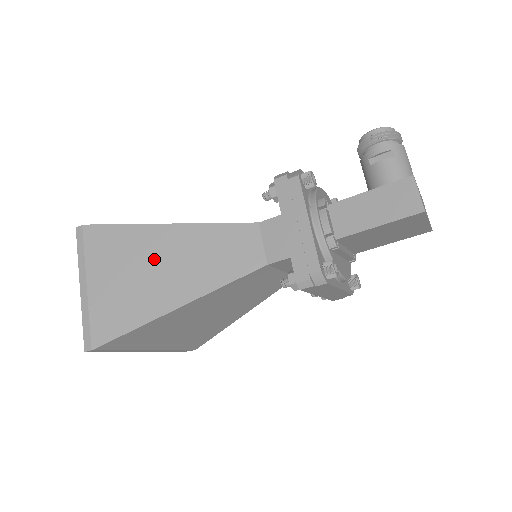
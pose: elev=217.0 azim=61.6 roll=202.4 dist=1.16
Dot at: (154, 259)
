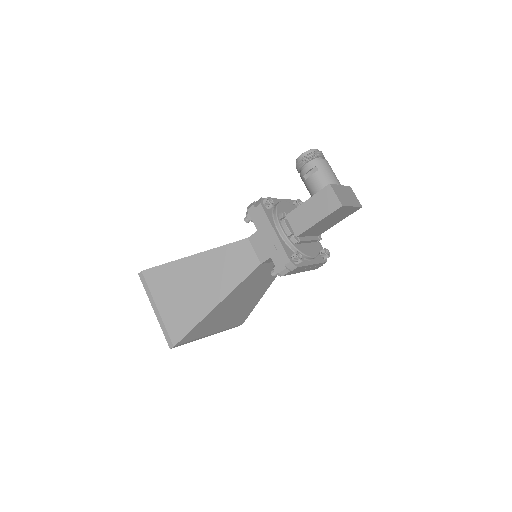
Dot at: (192, 280)
